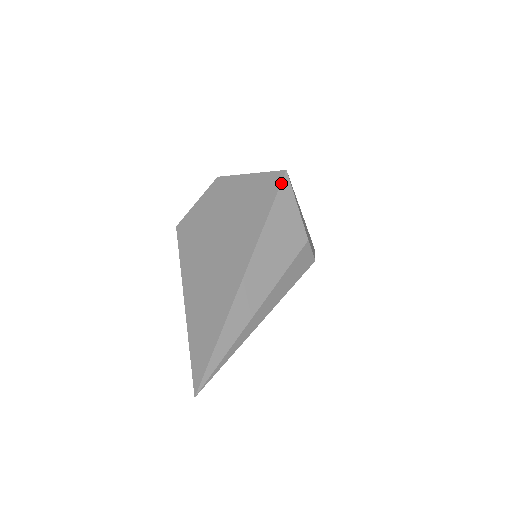
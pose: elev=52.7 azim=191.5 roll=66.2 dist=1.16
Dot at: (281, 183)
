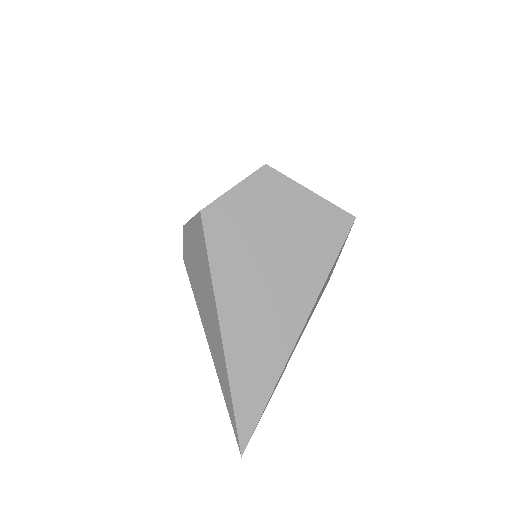
Dot at: (349, 232)
